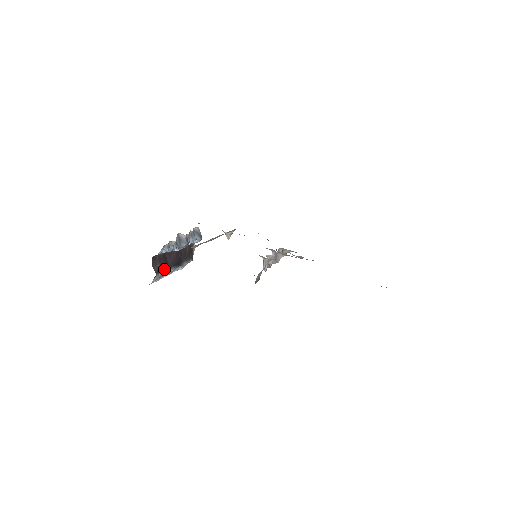
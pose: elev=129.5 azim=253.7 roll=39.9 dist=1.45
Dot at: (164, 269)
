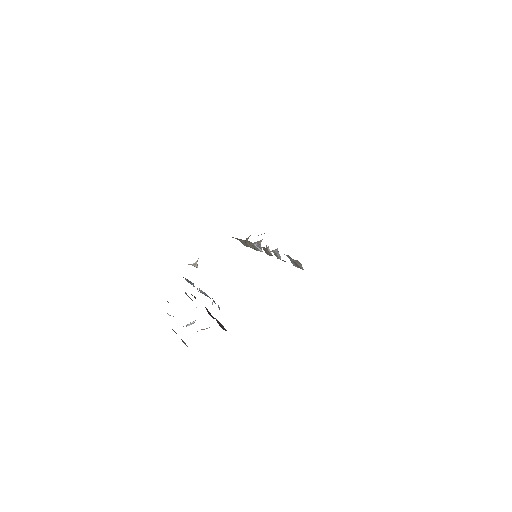
Dot at: occluded
